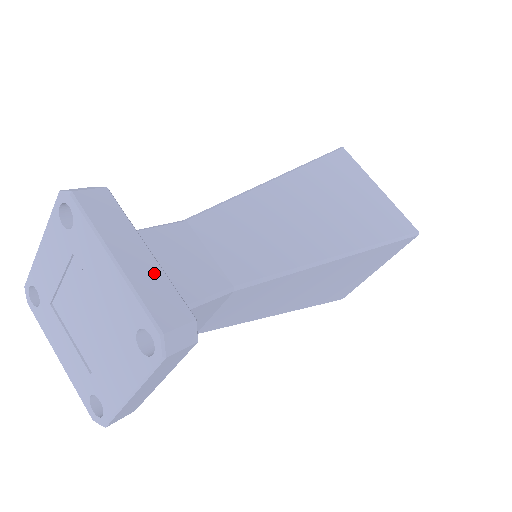
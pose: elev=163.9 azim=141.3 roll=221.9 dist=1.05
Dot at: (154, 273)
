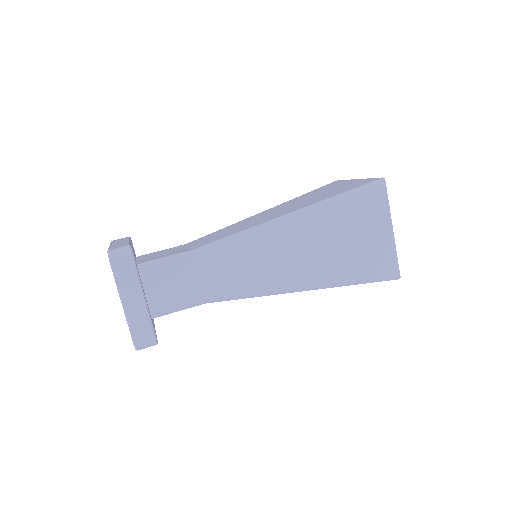
Dot at: (142, 312)
